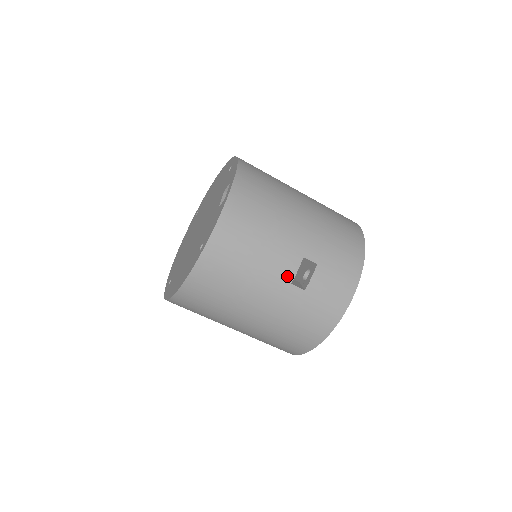
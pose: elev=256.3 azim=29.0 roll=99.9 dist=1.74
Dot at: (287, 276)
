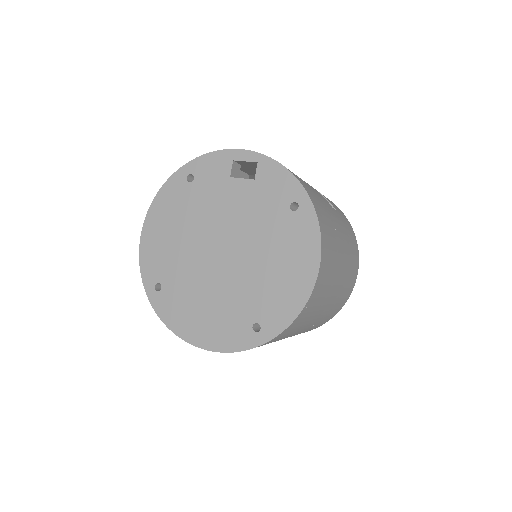
Dot at: (327, 202)
